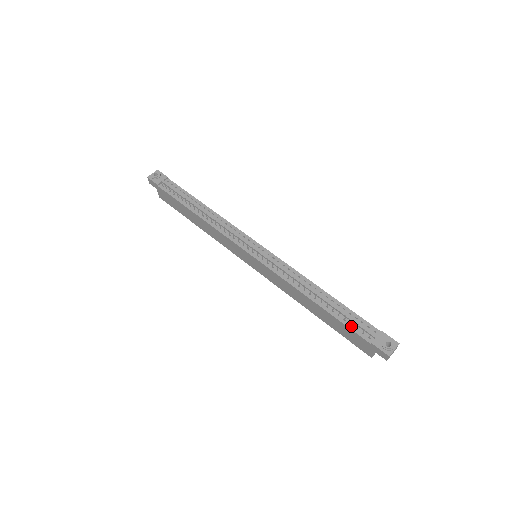
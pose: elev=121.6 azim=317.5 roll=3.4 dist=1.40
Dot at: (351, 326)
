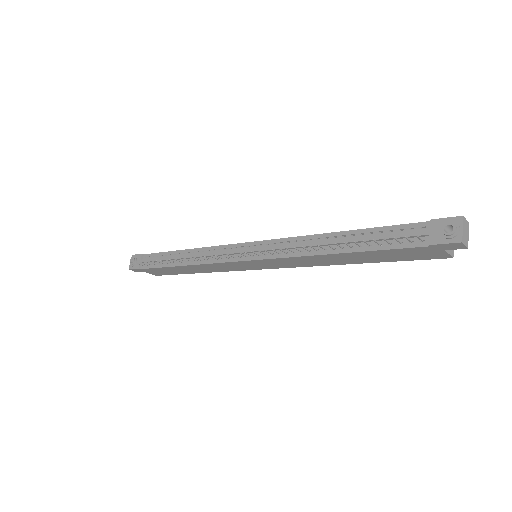
Dot at: (392, 245)
